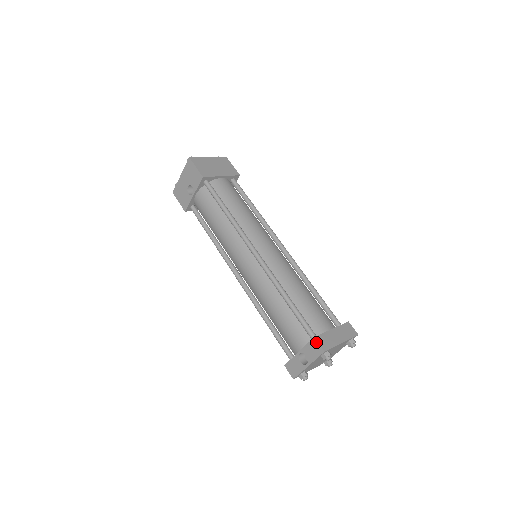
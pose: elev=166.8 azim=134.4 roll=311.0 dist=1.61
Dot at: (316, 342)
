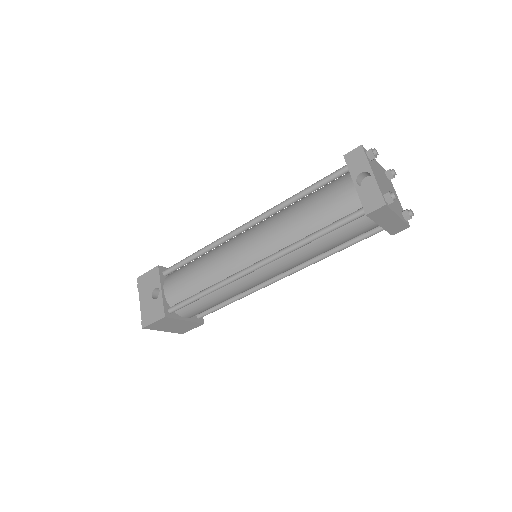
Dot at: (349, 154)
